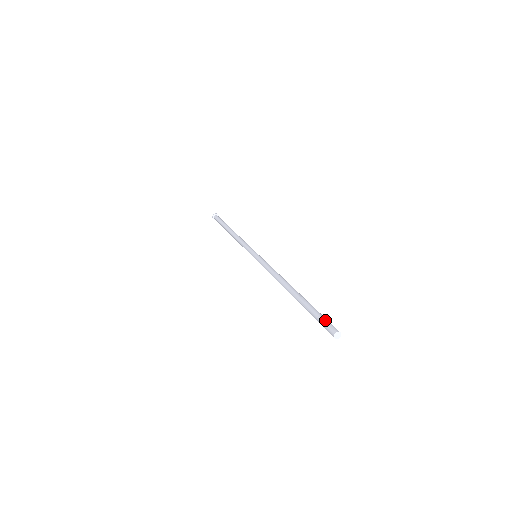
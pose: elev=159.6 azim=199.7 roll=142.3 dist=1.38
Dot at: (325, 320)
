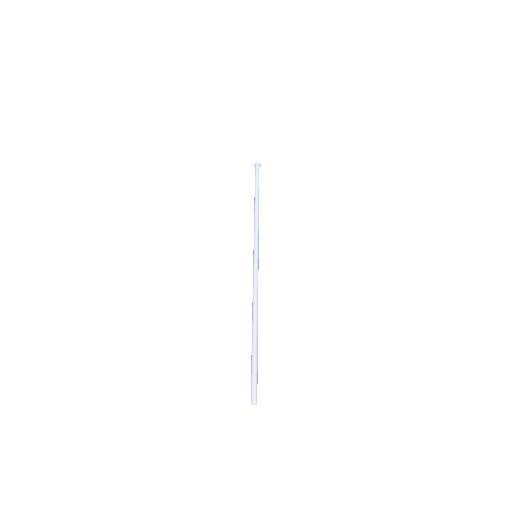
Dot at: (251, 384)
